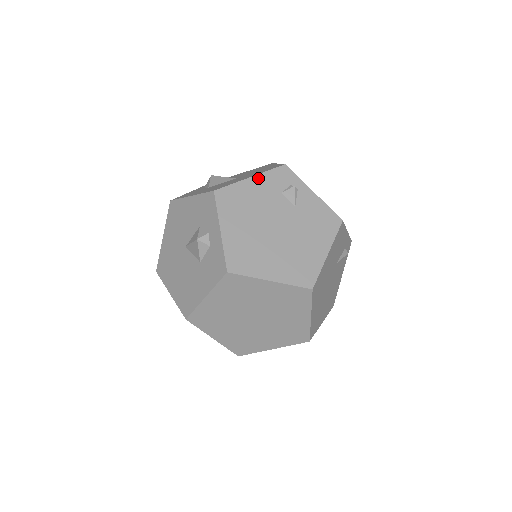
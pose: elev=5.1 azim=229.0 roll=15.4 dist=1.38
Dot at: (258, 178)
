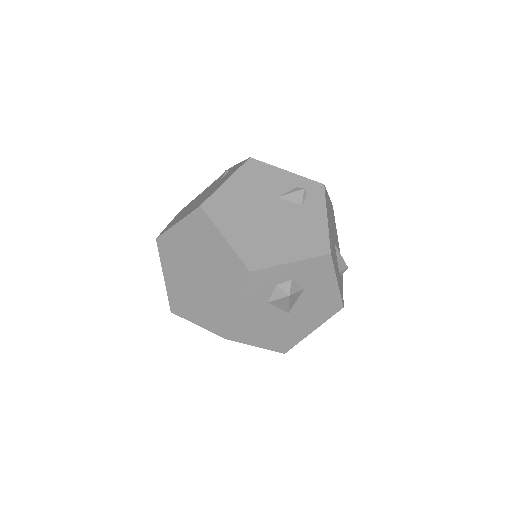
Dot at: occluded
